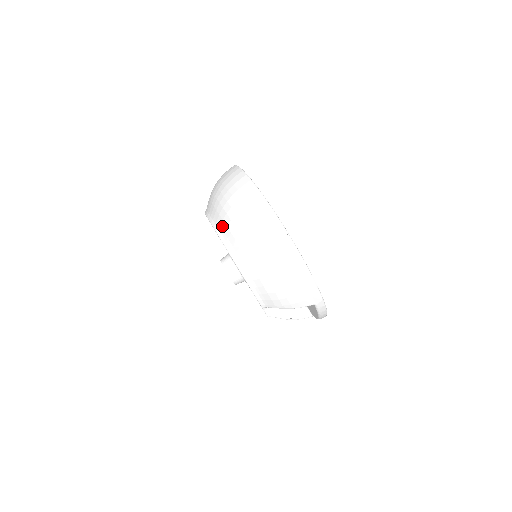
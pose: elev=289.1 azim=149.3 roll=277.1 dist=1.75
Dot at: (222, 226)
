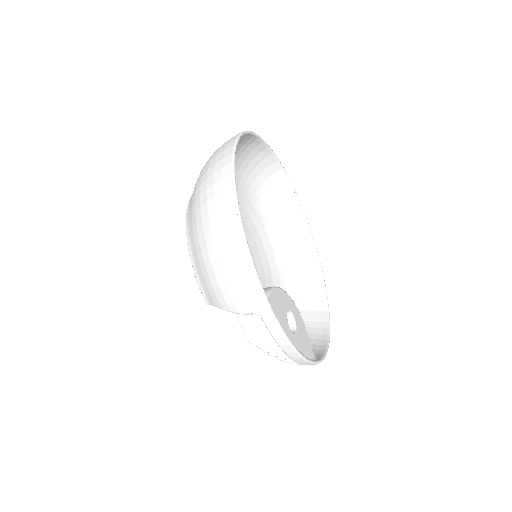
Dot at: occluded
